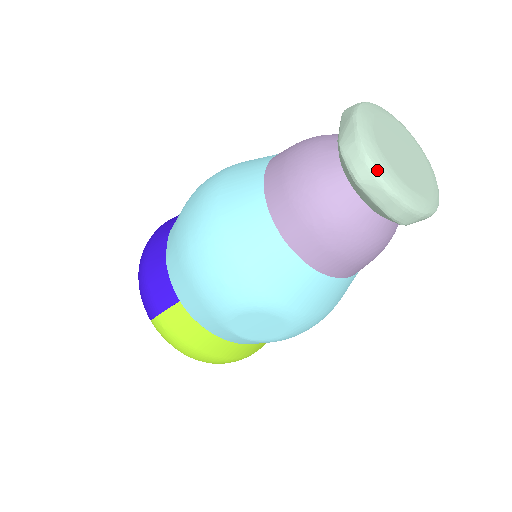
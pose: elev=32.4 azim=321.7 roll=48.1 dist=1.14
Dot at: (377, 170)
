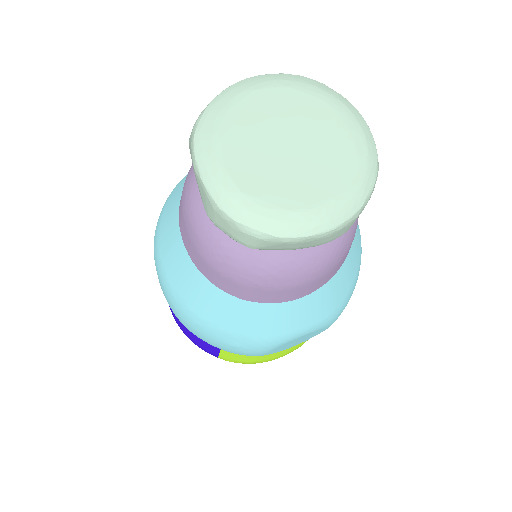
Dot at: (259, 231)
